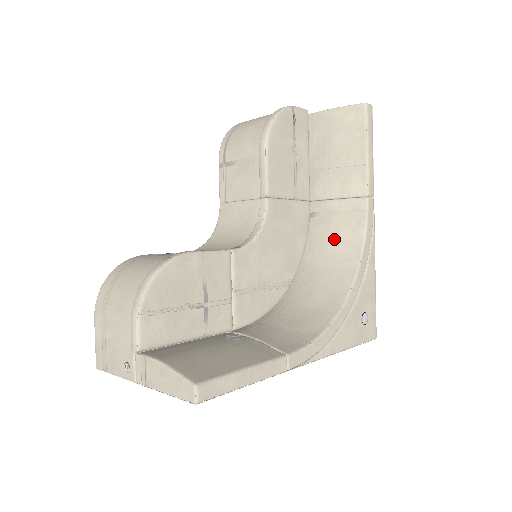
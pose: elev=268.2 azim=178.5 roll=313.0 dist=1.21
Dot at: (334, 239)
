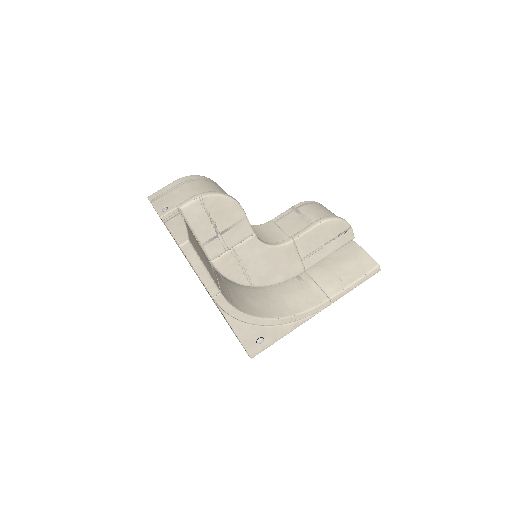
Dot at: (294, 296)
